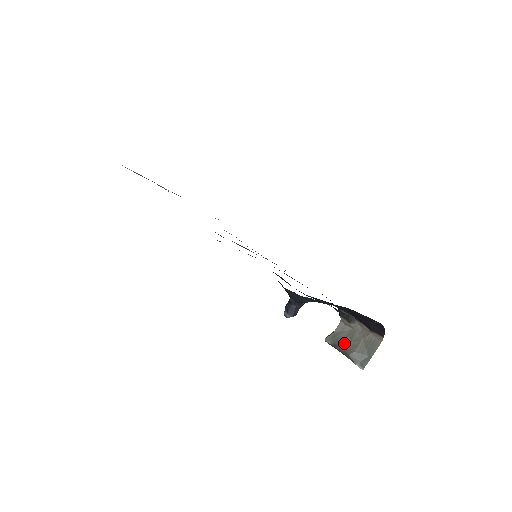
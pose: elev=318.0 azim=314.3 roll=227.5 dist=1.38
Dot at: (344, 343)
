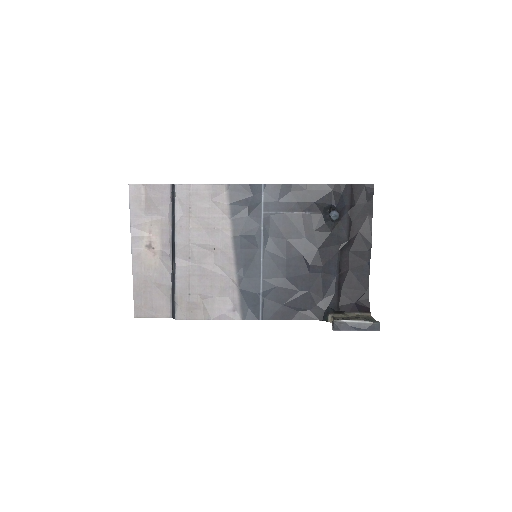
Dot at: (350, 317)
